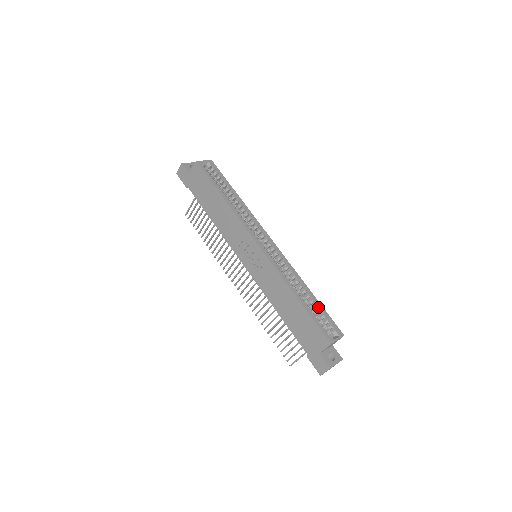
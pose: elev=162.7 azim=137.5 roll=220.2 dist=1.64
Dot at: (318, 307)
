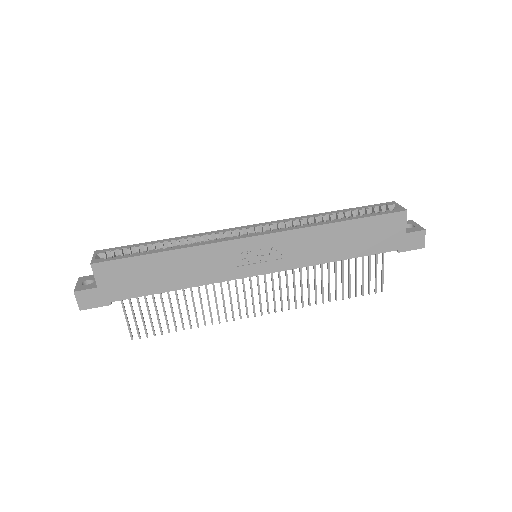
Dot at: (354, 211)
